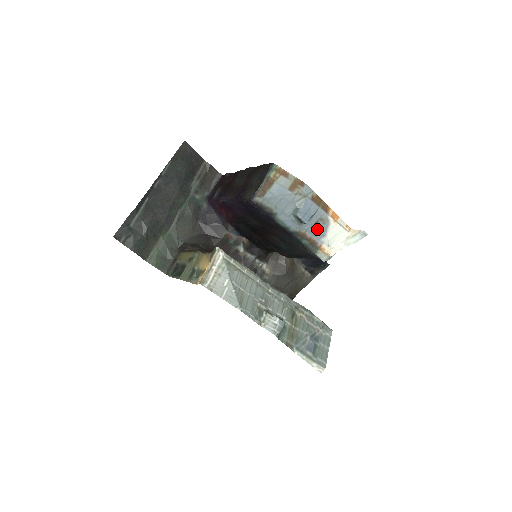
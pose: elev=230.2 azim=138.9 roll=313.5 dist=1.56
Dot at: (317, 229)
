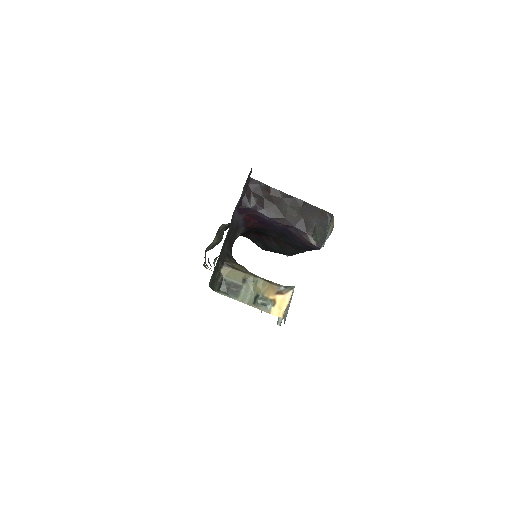
Dot at: occluded
